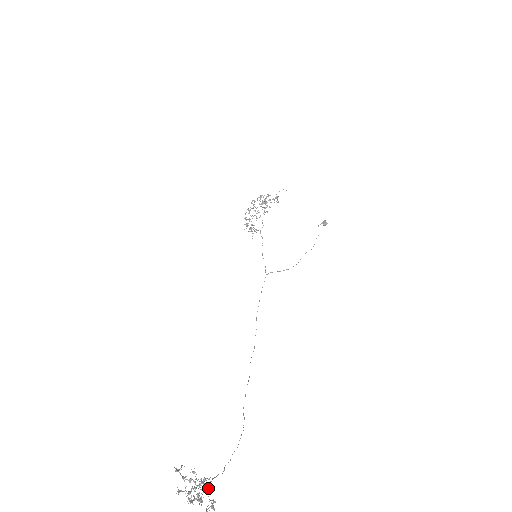
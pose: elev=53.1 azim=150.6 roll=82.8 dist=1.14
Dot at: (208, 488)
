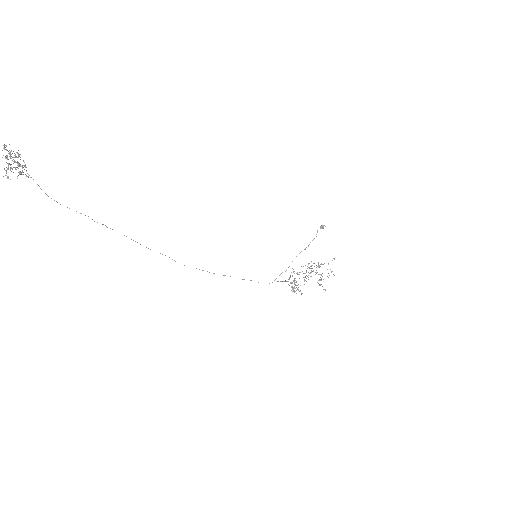
Dot at: (18, 157)
